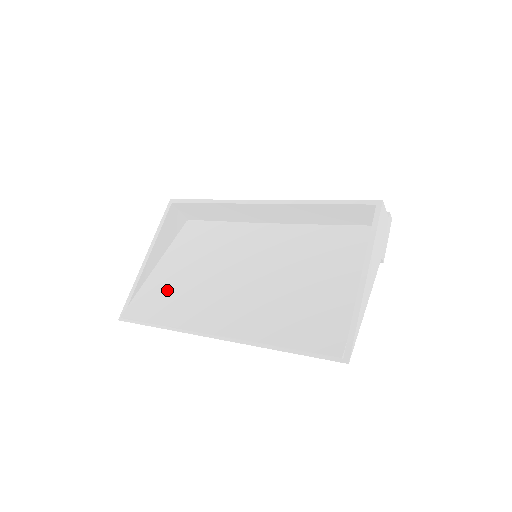
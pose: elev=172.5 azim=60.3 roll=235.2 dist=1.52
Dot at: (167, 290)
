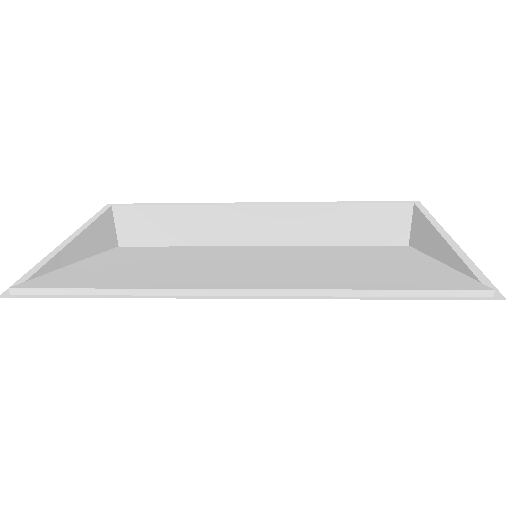
Dot at: (111, 271)
